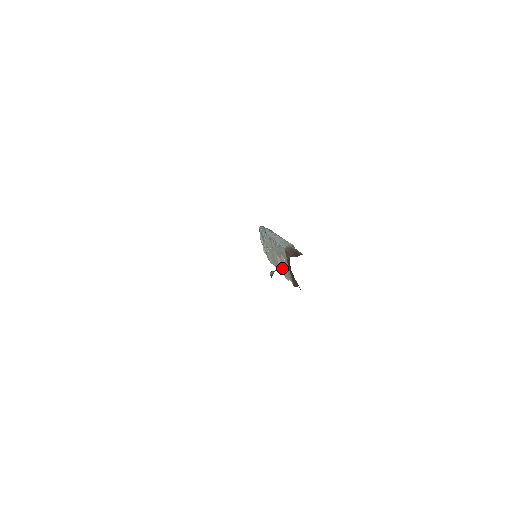
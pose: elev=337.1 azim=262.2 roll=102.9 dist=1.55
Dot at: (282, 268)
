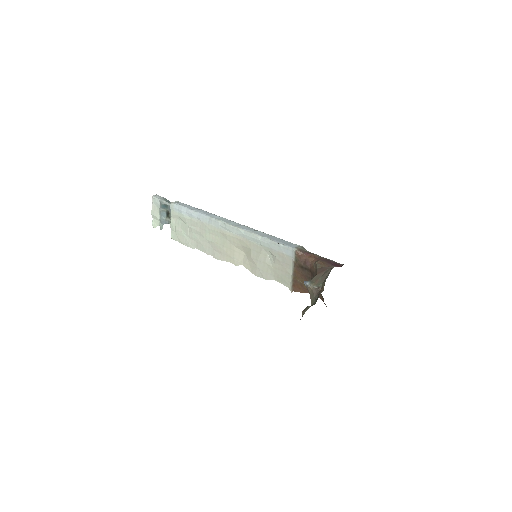
Dot at: (245, 262)
